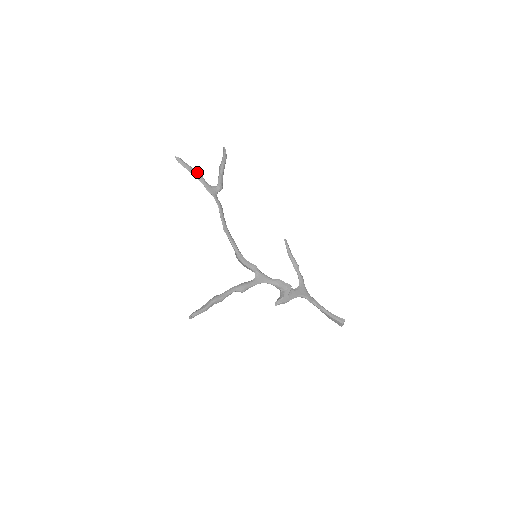
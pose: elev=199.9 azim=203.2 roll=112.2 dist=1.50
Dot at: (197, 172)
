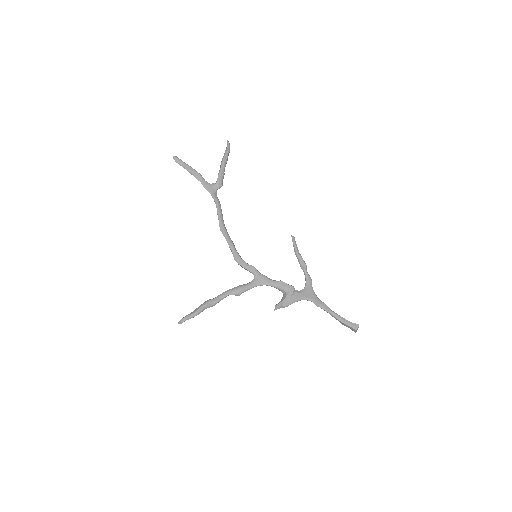
Dot at: (195, 170)
